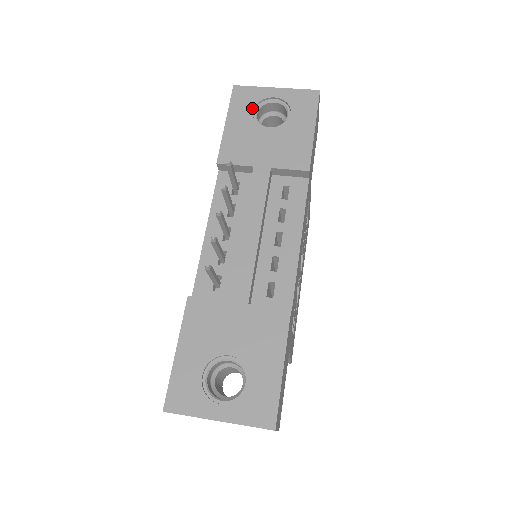
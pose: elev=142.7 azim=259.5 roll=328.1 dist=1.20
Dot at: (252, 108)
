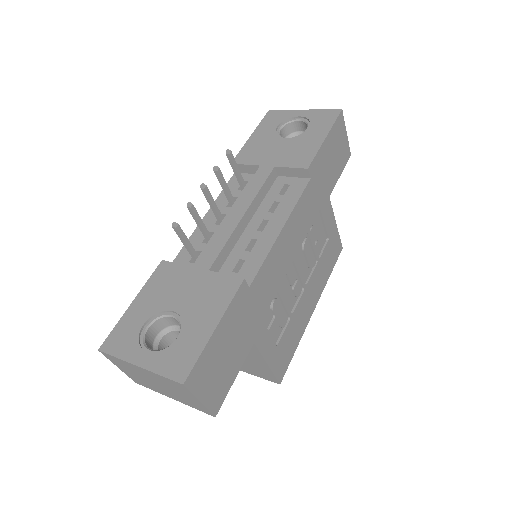
Dot at: (277, 124)
